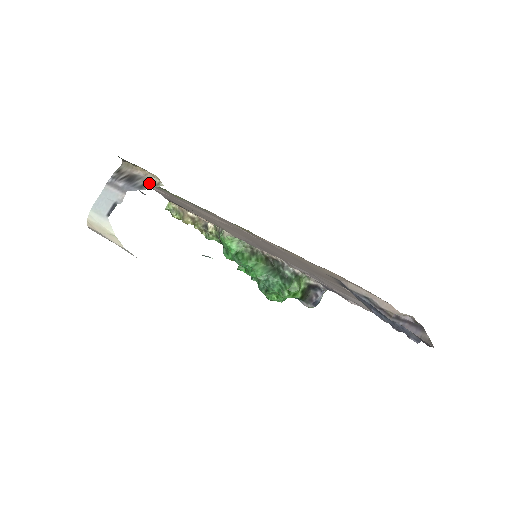
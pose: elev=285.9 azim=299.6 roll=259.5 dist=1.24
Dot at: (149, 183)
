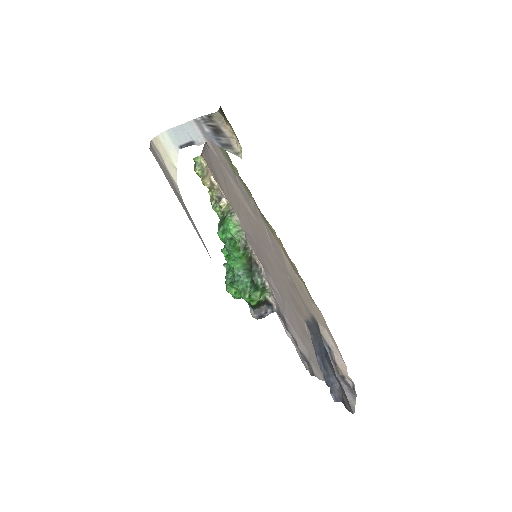
Dot at: (230, 146)
